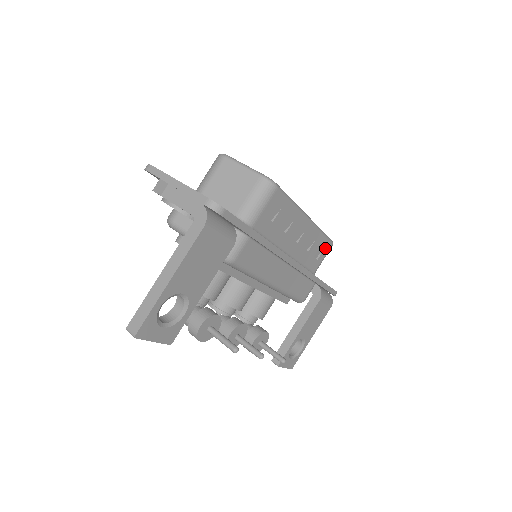
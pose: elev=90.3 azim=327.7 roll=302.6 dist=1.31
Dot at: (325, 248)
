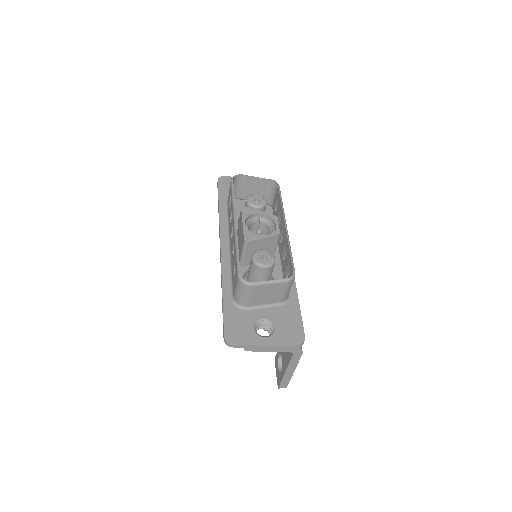
Dot at: occluded
